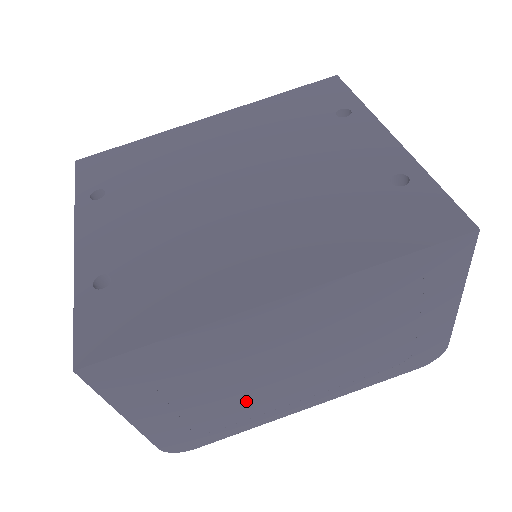
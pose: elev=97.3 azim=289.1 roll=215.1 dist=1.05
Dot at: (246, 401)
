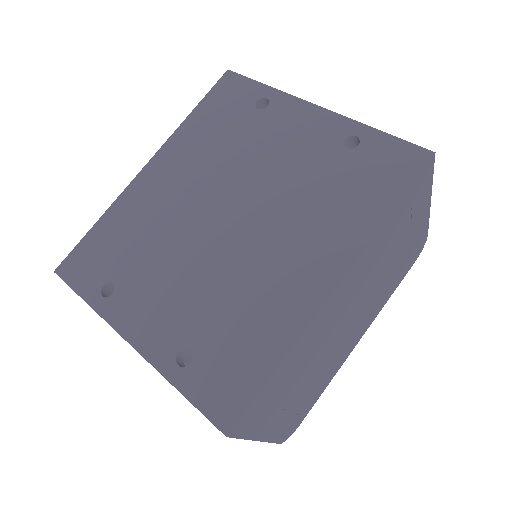
Dot at: (325, 368)
